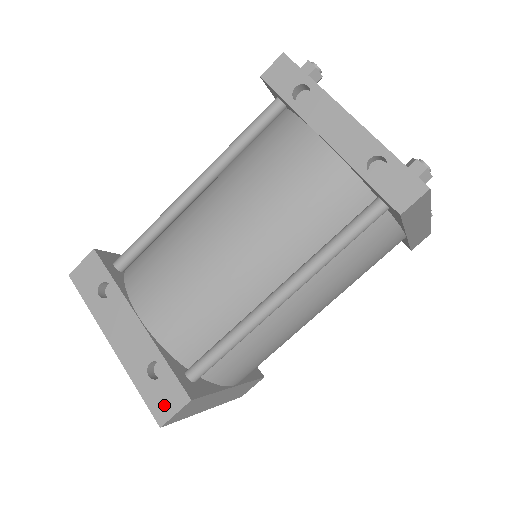
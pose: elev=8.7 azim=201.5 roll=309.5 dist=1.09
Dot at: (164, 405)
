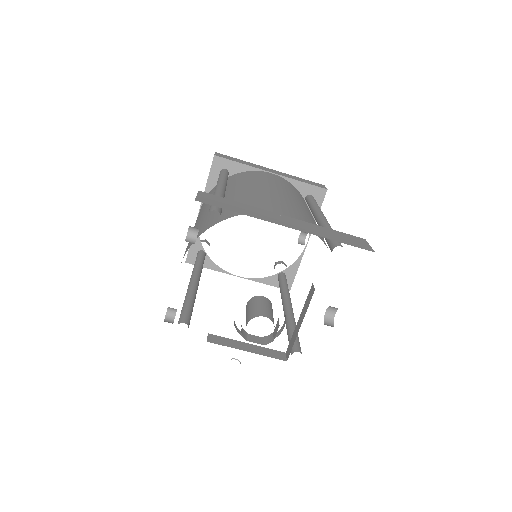
Dot at: occluded
